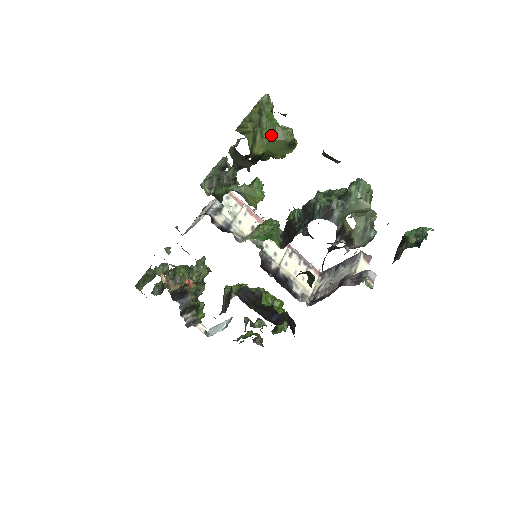
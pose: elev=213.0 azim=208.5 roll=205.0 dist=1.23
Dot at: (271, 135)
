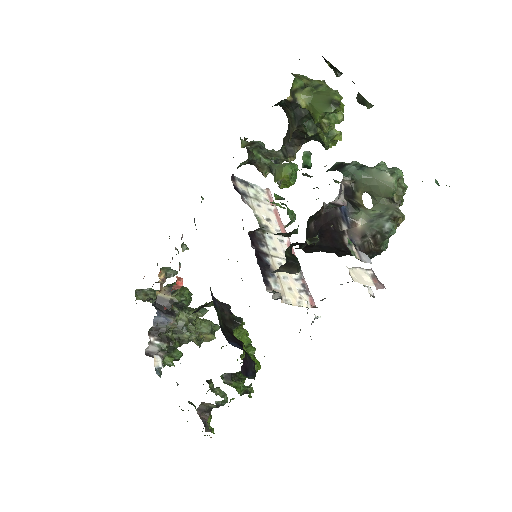
Dot at: (320, 92)
